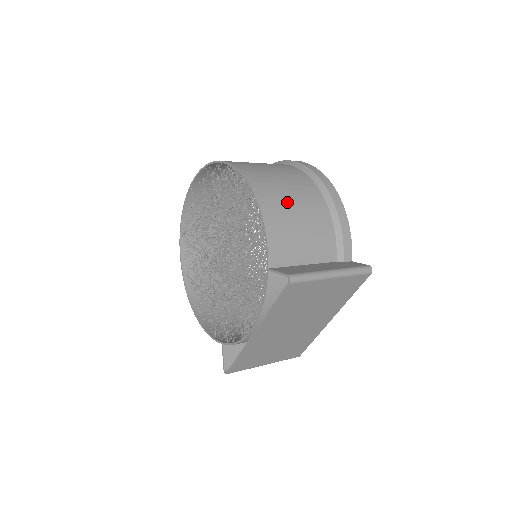
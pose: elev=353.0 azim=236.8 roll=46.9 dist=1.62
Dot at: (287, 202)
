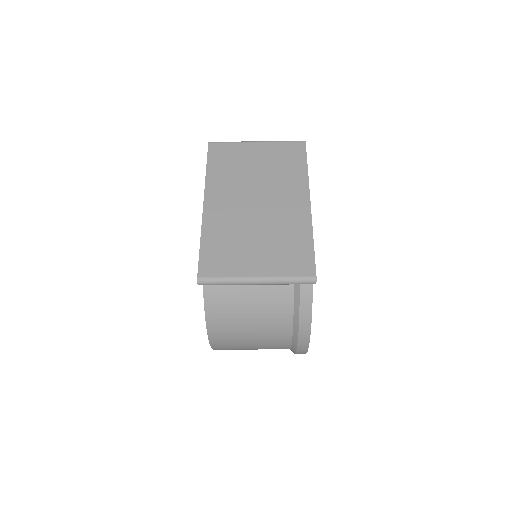
Dot at: occluded
